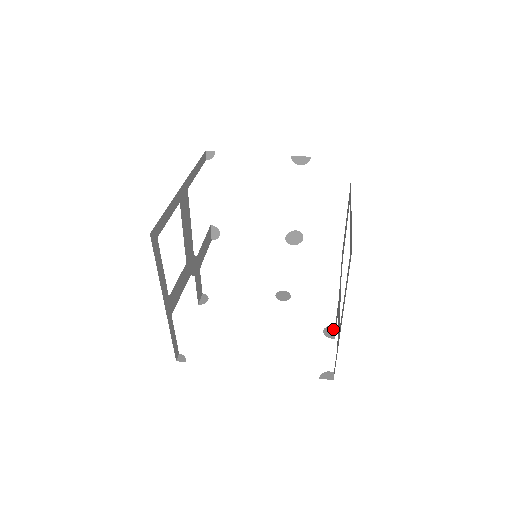
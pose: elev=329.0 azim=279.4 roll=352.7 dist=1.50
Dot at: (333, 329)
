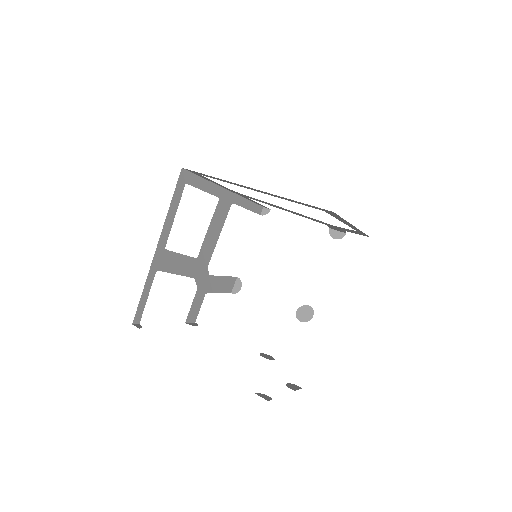
Dot at: (299, 387)
